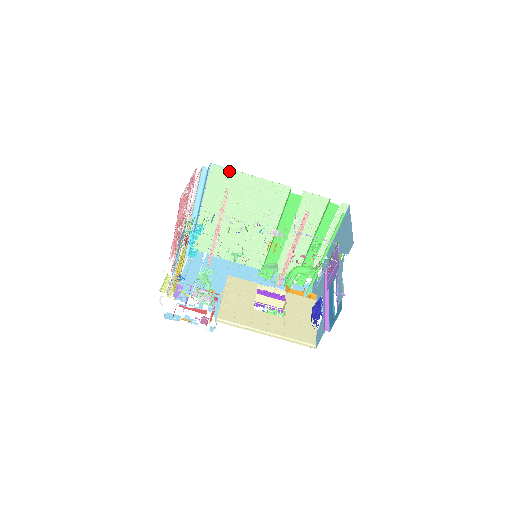
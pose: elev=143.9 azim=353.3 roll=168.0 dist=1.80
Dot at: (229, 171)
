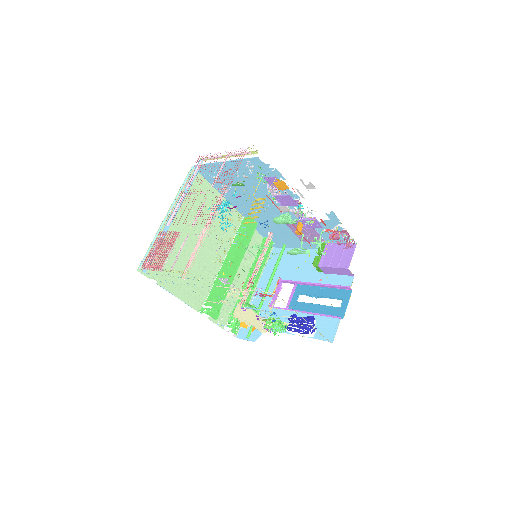
Dot at: (204, 181)
